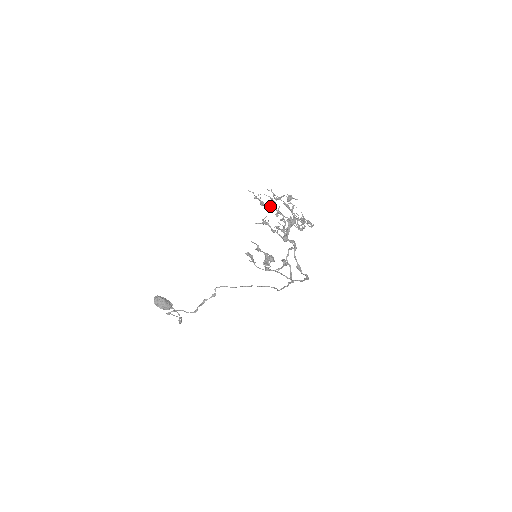
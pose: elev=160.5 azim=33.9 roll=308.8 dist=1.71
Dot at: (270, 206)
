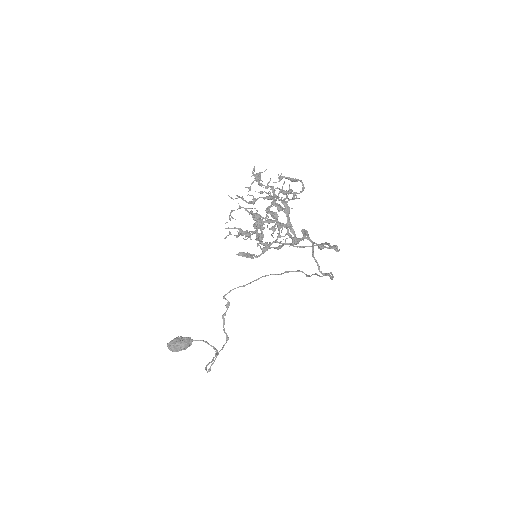
Dot at: occluded
